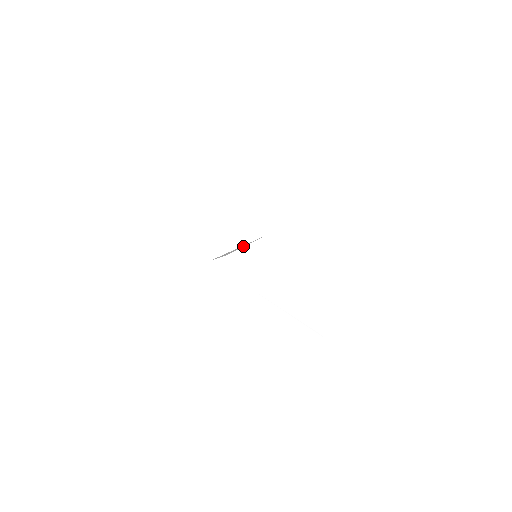
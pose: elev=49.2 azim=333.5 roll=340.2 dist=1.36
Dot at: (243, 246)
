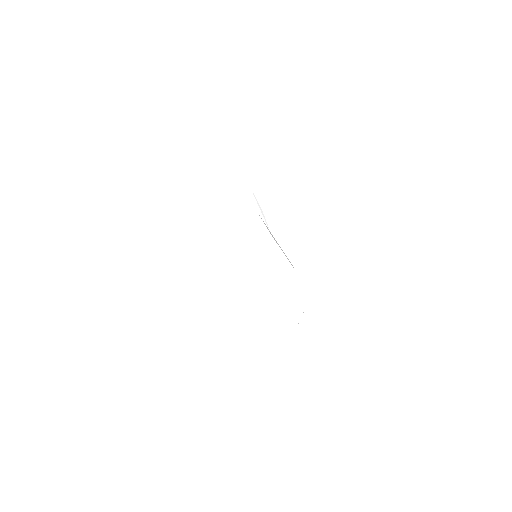
Dot at: occluded
